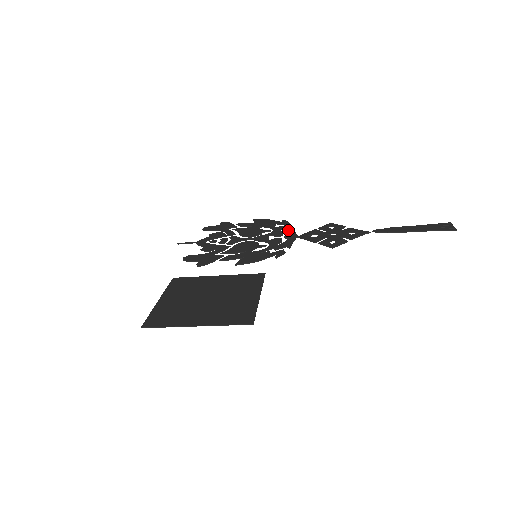
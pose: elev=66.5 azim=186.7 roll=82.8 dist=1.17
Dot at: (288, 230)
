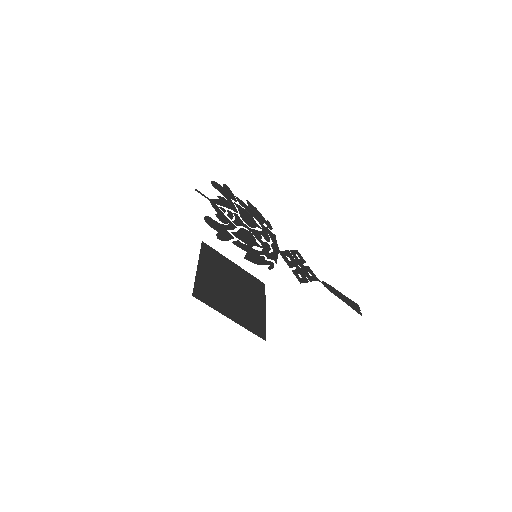
Dot at: (273, 238)
